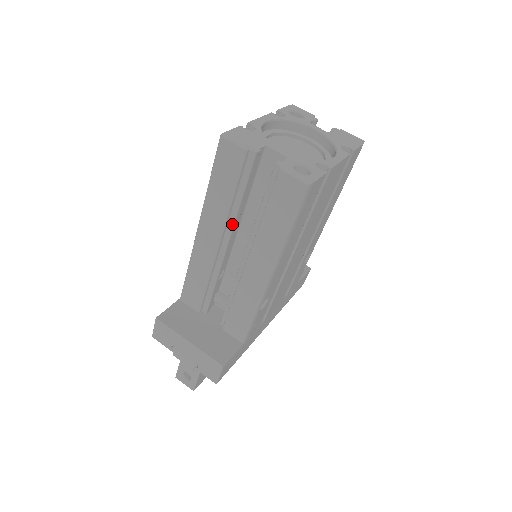
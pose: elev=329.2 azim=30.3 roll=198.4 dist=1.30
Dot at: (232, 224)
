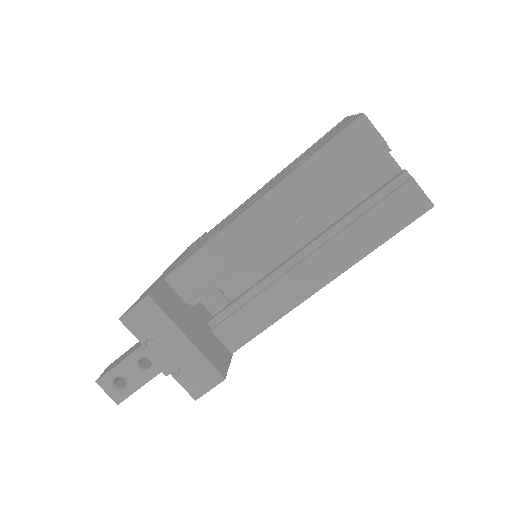
Dot at: (309, 213)
